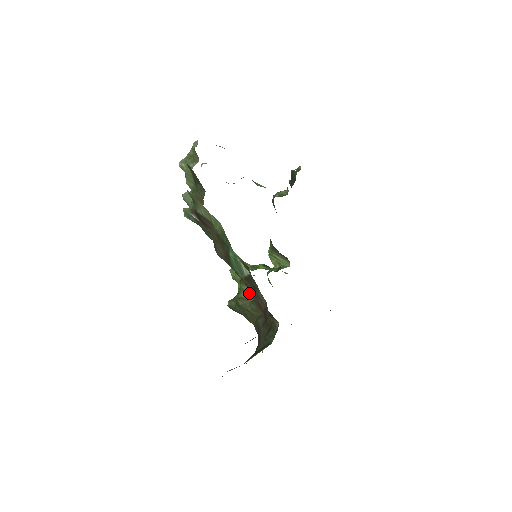
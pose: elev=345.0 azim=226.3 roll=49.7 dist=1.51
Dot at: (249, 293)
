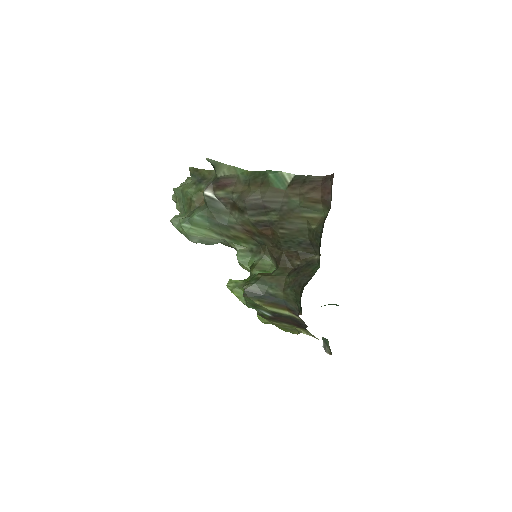
Dot at: occluded
